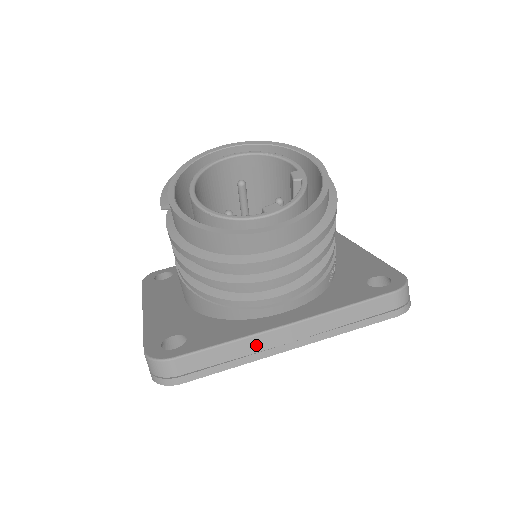
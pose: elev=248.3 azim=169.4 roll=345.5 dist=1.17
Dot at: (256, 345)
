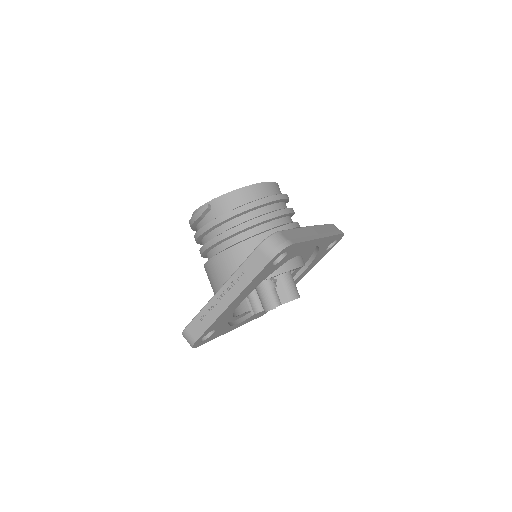
Dot at: (306, 232)
